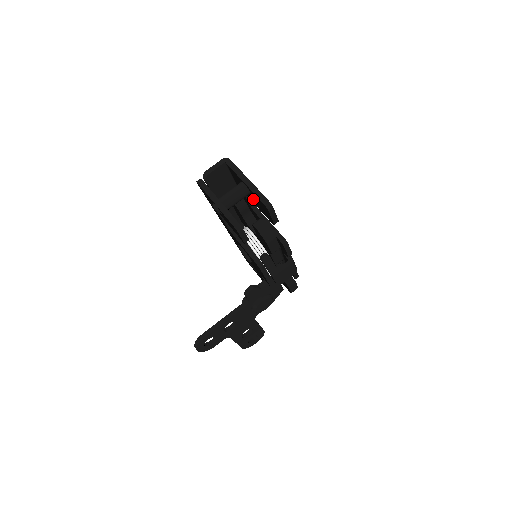
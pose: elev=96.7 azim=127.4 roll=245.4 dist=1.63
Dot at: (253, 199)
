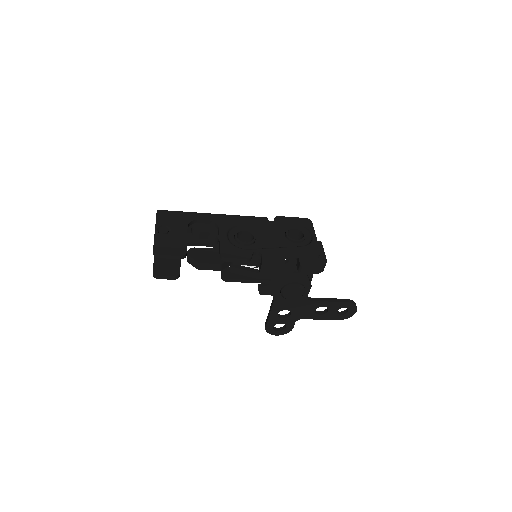
Dot at: occluded
